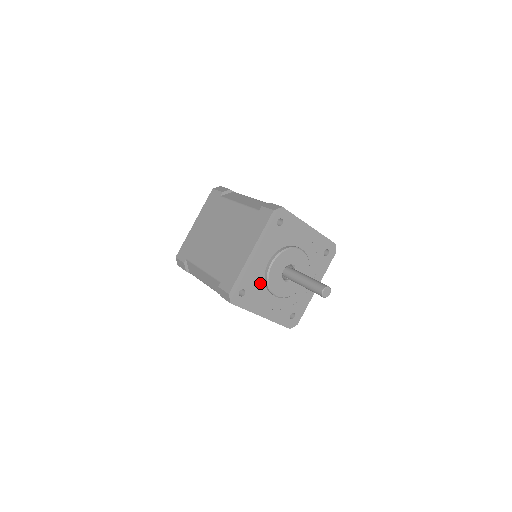
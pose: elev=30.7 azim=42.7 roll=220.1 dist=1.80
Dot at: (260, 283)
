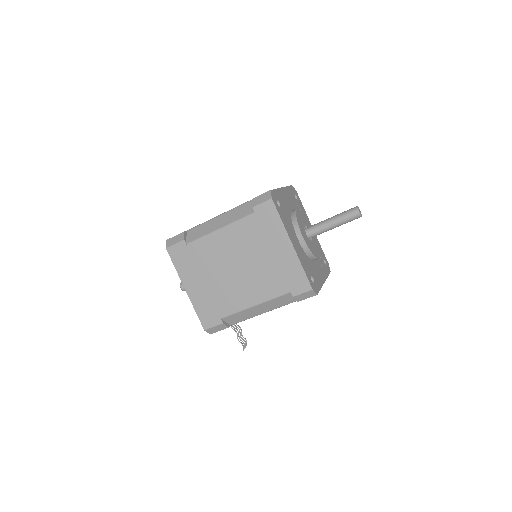
Dot at: (288, 216)
